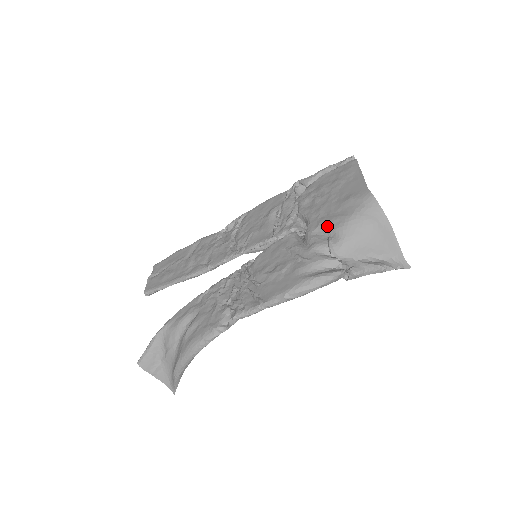
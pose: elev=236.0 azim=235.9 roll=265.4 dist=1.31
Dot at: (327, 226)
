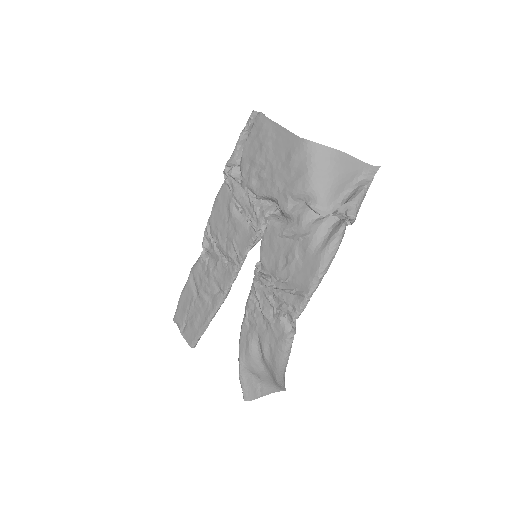
Dot at: (296, 195)
